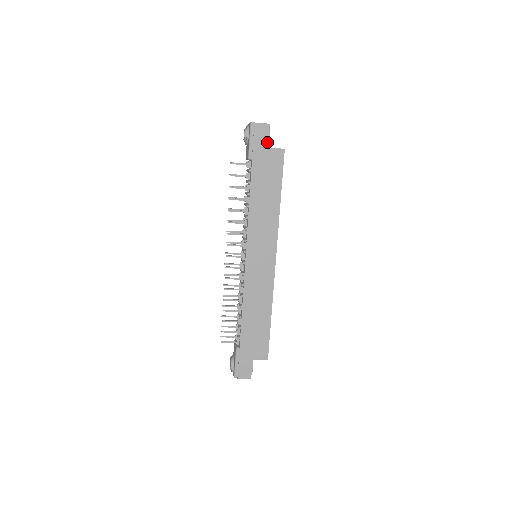
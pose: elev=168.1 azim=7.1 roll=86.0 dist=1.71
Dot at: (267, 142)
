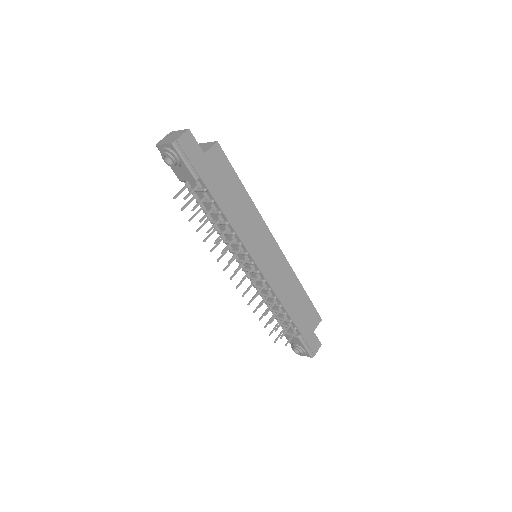
Dot at: (200, 149)
